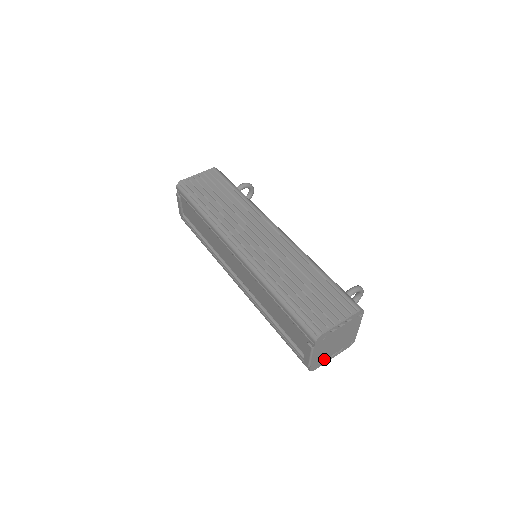
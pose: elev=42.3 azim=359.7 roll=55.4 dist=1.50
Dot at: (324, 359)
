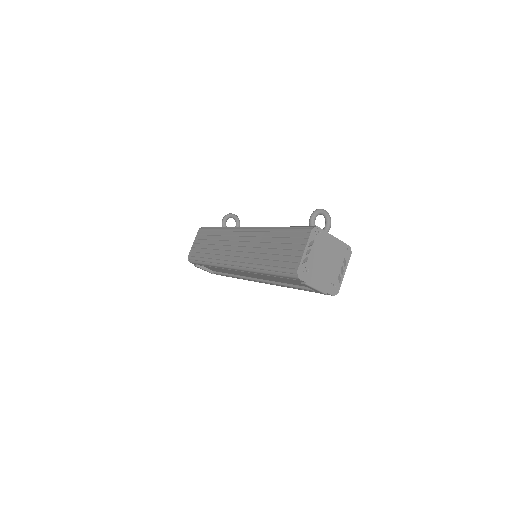
Dot at: (335, 279)
